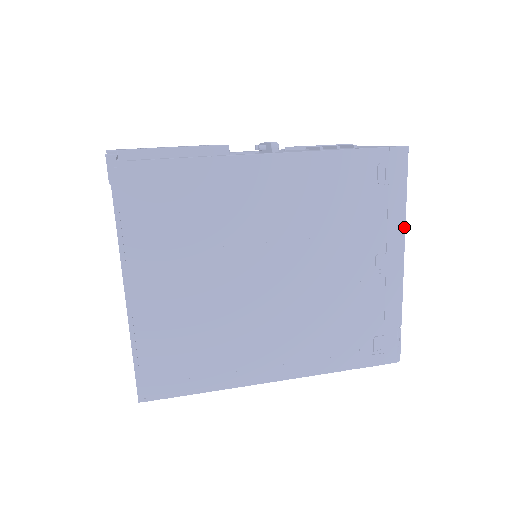
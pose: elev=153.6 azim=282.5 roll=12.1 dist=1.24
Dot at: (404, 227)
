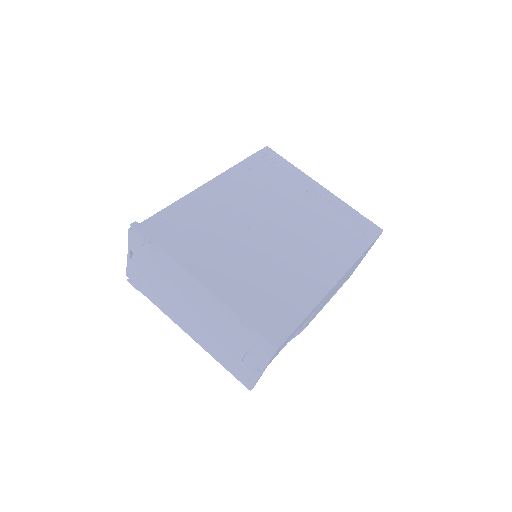
Dot at: (305, 174)
